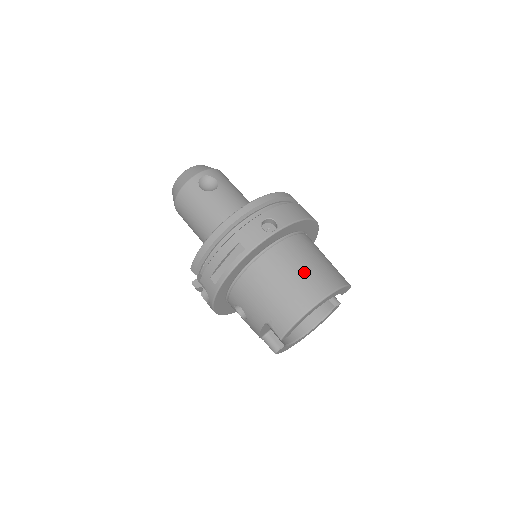
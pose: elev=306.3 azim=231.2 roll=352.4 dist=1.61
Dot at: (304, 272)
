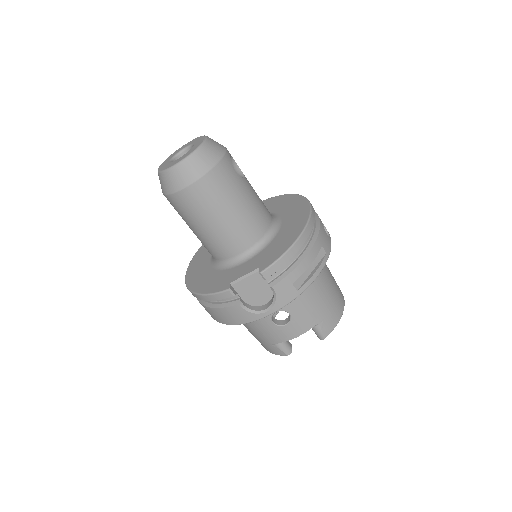
Dot at: occluded
